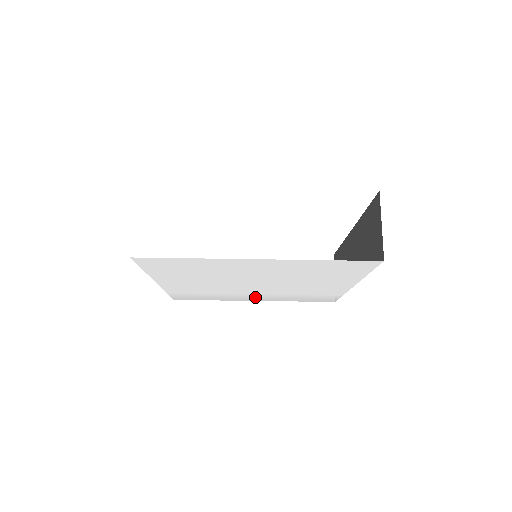
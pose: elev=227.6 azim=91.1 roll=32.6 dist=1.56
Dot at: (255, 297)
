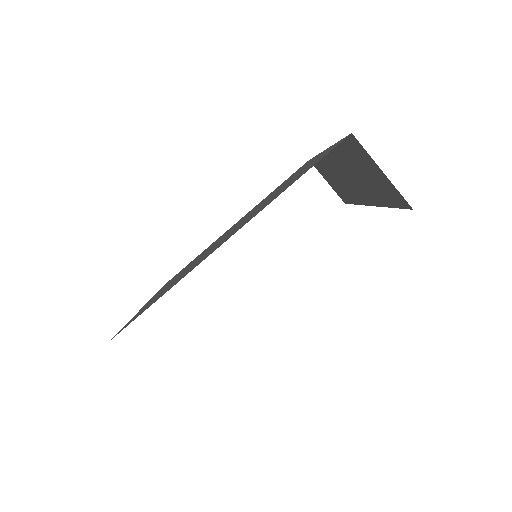
Dot at: occluded
